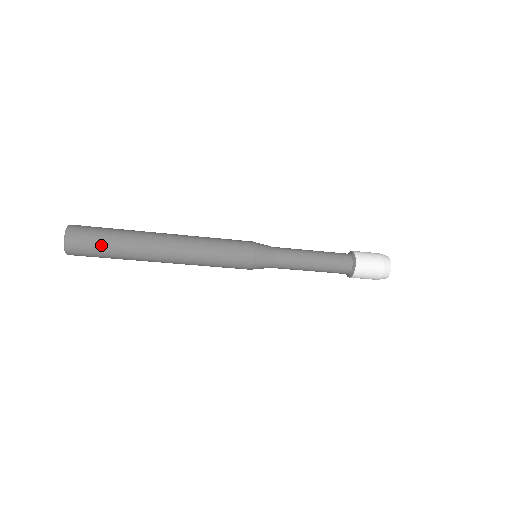
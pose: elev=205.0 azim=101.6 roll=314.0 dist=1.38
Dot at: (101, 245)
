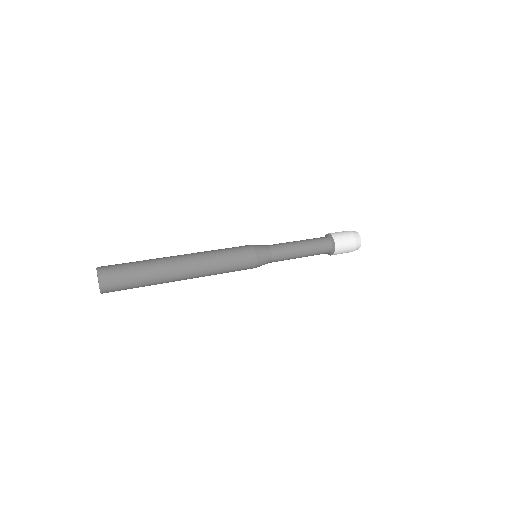
Dot at: (132, 281)
